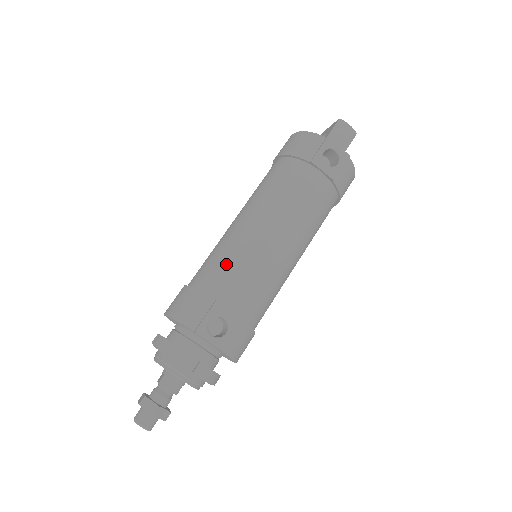
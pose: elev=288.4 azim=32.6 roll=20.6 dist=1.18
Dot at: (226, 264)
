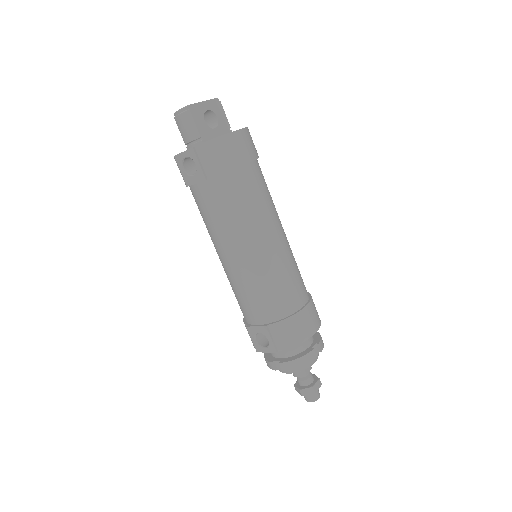
Dot at: (235, 295)
